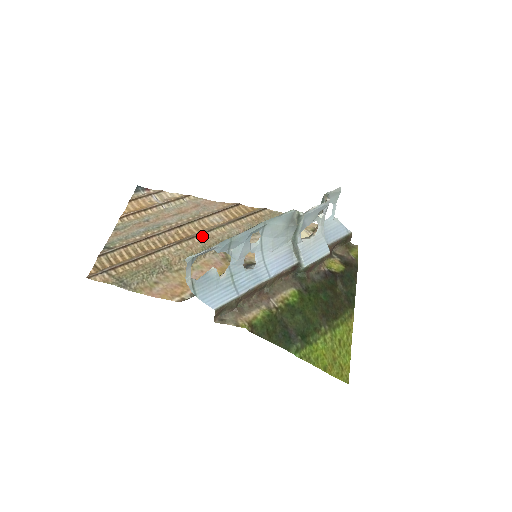
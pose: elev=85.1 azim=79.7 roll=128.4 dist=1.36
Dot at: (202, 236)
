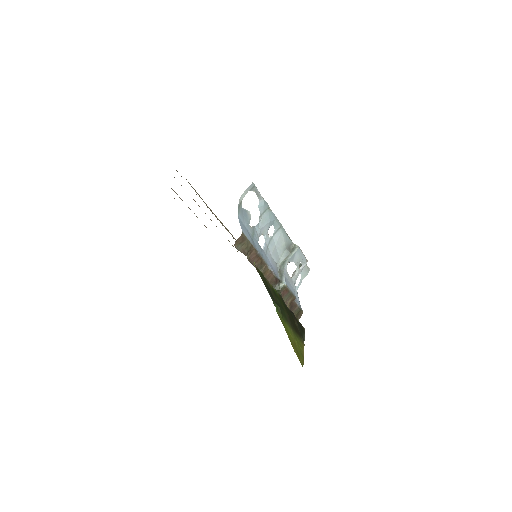
Dot at: occluded
